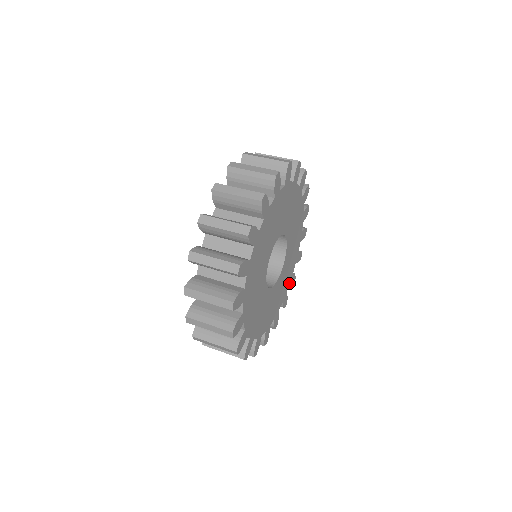
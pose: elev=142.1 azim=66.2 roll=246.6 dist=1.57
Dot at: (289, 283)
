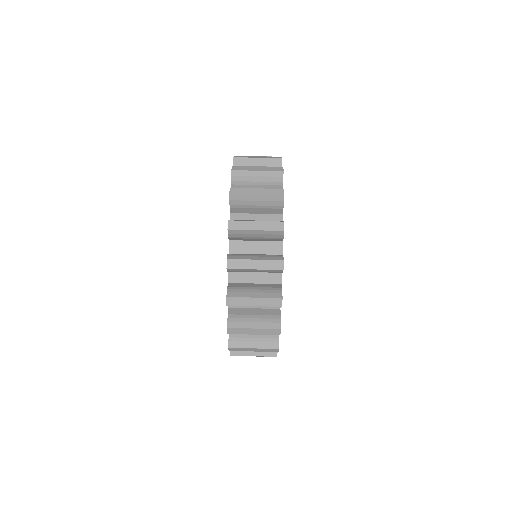
Dot at: occluded
